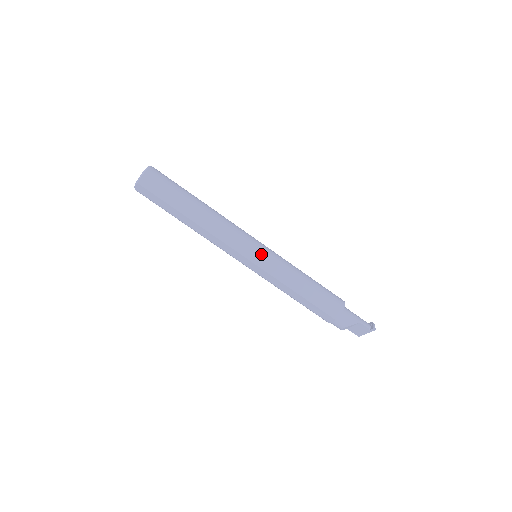
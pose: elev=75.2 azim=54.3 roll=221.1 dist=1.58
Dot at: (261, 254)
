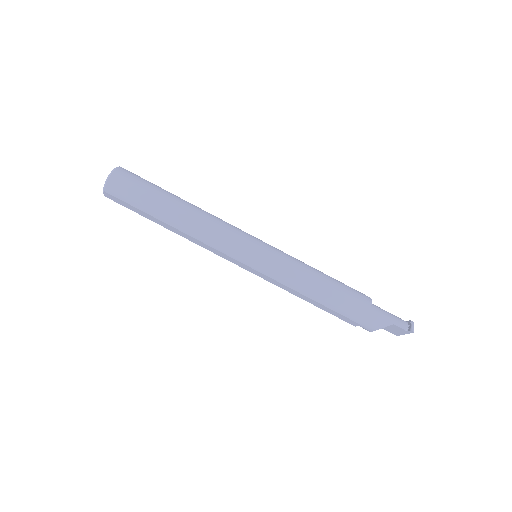
Dot at: (258, 256)
